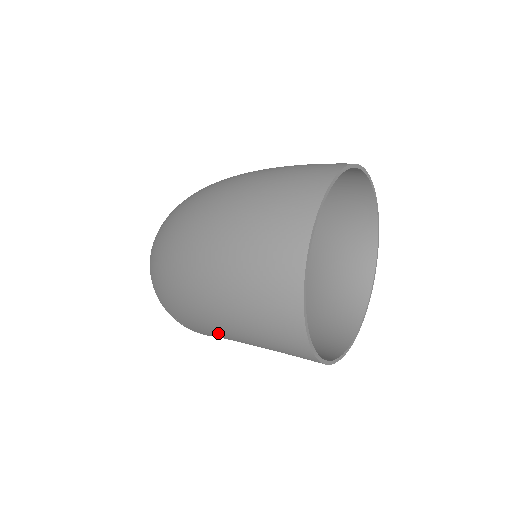
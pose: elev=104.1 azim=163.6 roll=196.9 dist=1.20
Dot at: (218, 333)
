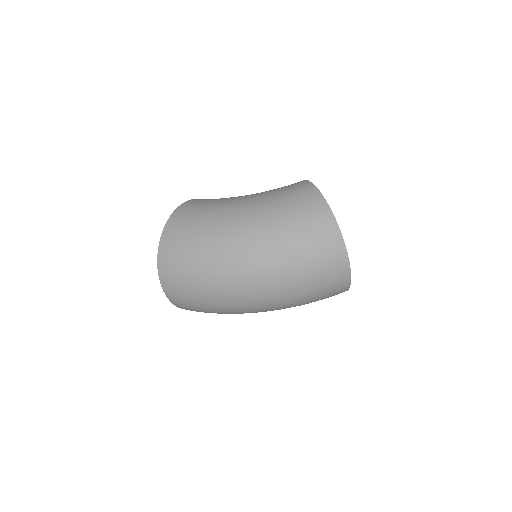
Dot at: occluded
